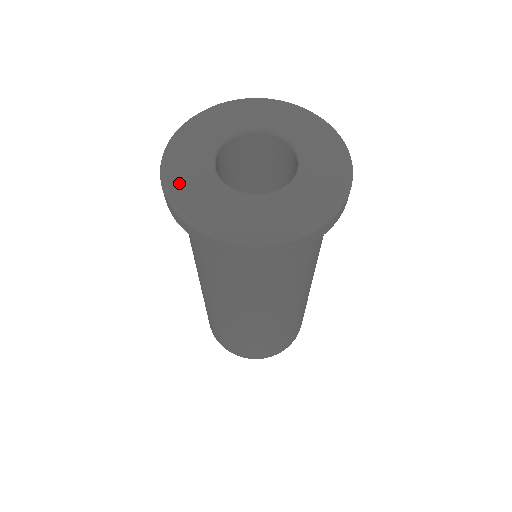
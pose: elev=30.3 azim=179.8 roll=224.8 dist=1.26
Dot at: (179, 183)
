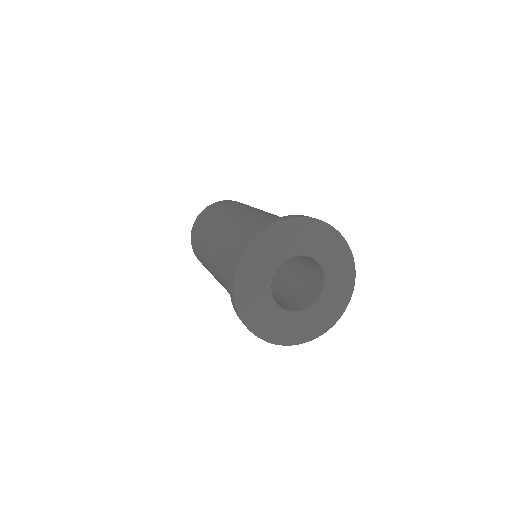
Dot at: (258, 254)
